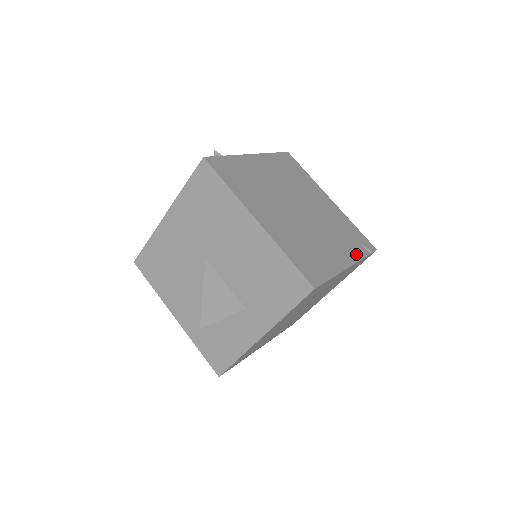
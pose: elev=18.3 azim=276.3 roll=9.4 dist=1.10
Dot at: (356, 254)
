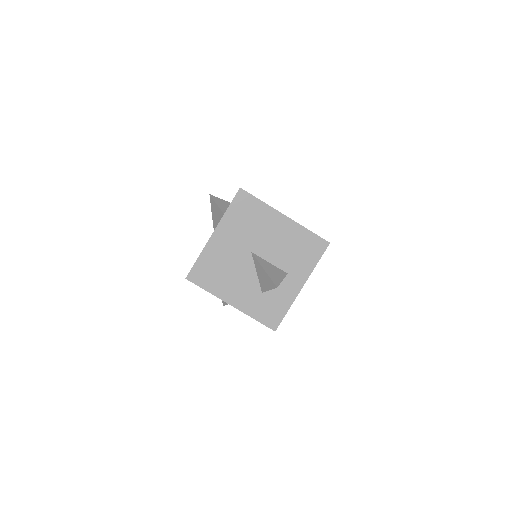
Dot at: occluded
